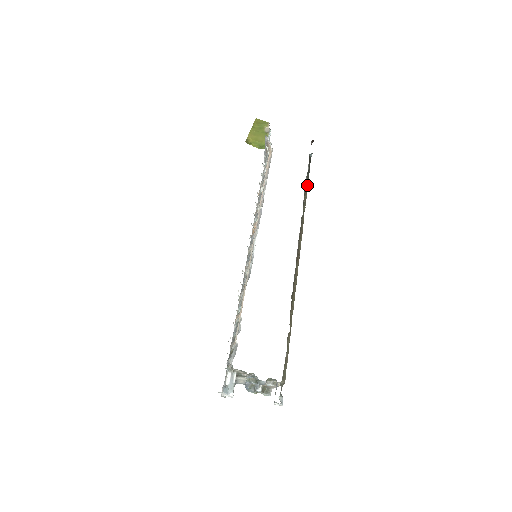
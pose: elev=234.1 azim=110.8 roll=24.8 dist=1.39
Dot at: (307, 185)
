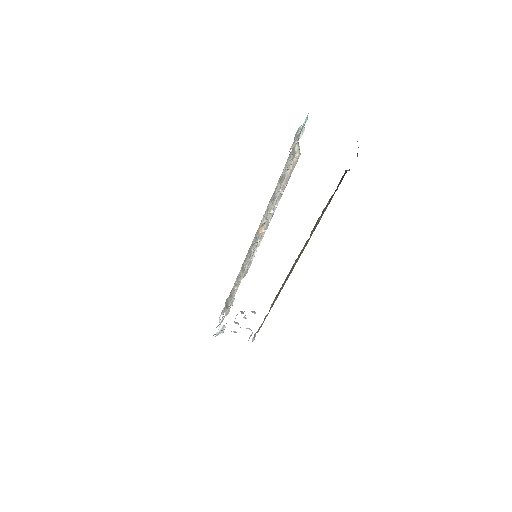
Dot at: (327, 205)
